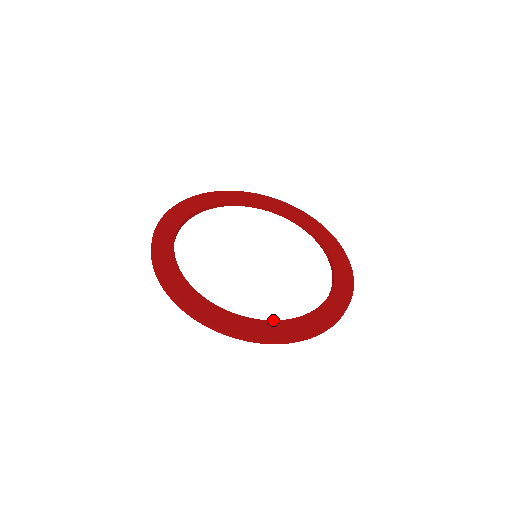
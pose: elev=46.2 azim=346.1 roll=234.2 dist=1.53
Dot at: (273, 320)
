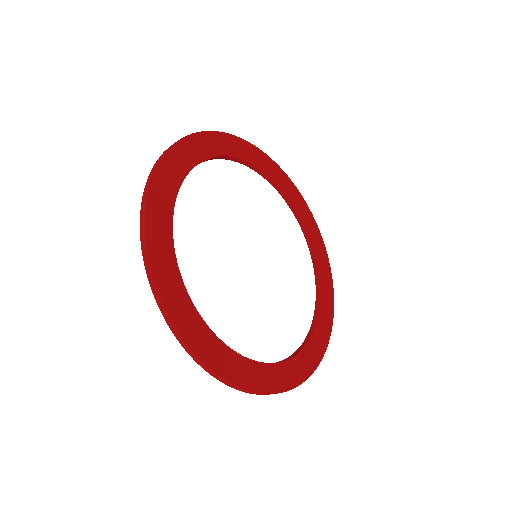
Dot at: (319, 313)
